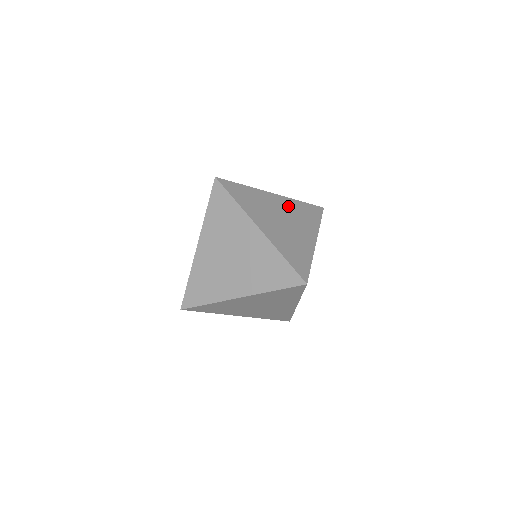
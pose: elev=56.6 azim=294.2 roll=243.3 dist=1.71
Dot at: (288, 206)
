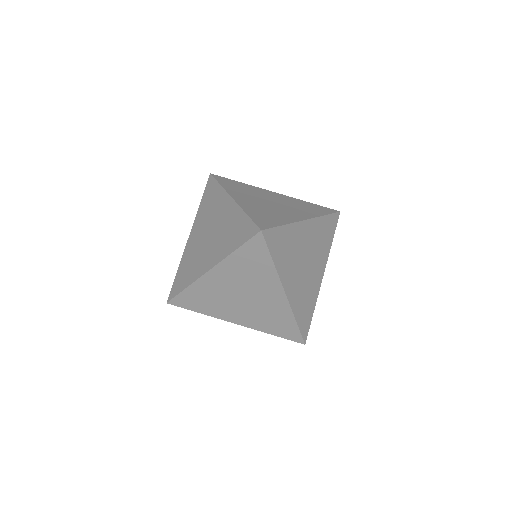
Dot at: (314, 234)
